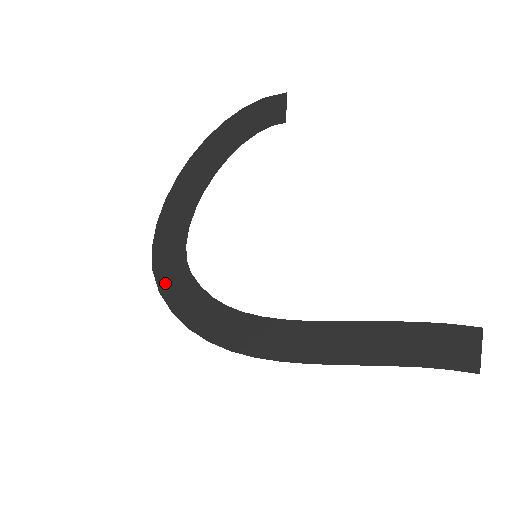
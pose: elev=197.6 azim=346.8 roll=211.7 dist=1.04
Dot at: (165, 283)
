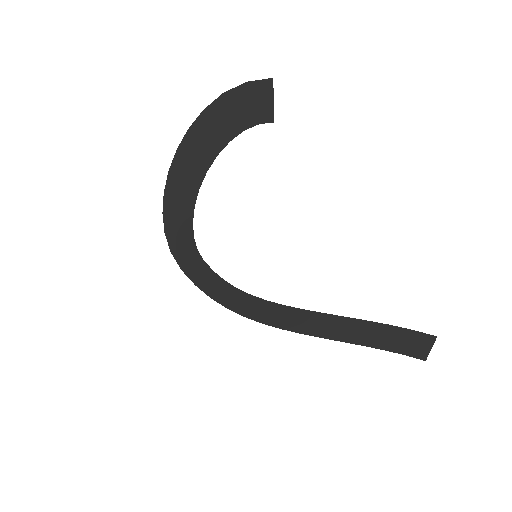
Dot at: (184, 264)
